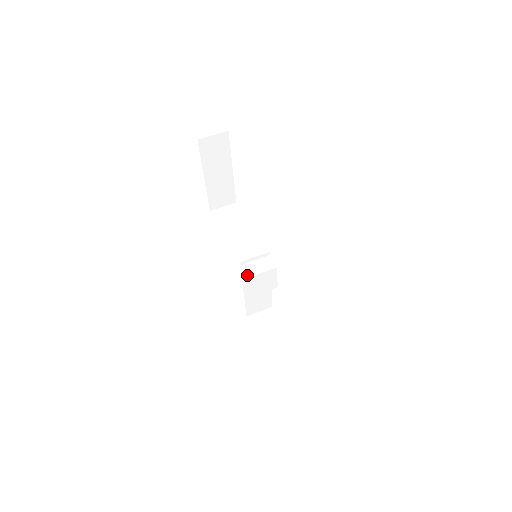
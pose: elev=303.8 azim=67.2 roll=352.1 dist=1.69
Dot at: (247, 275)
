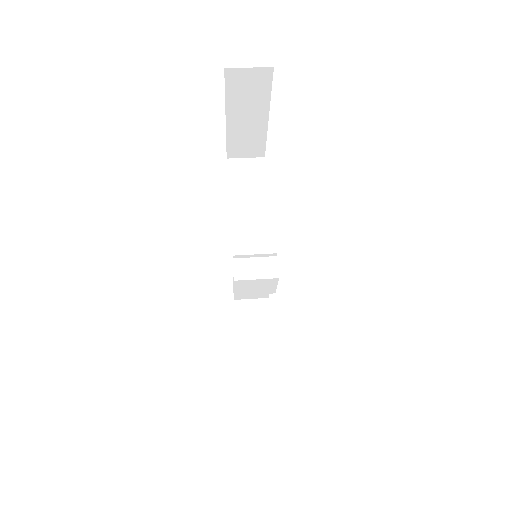
Dot at: (237, 276)
